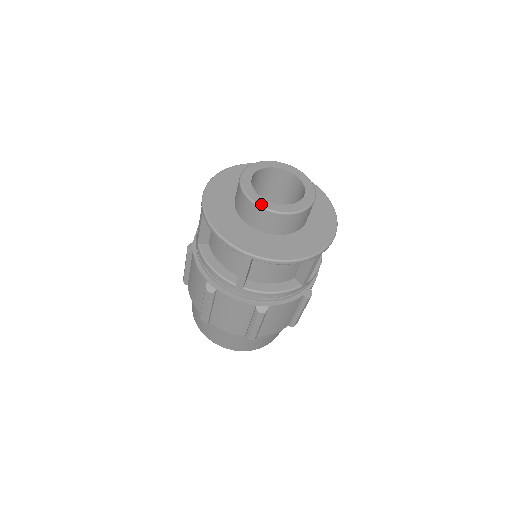
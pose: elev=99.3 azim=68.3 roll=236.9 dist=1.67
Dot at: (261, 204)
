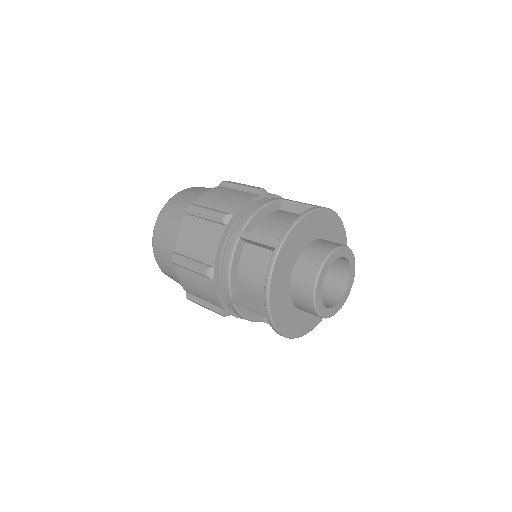
Dot at: (317, 299)
